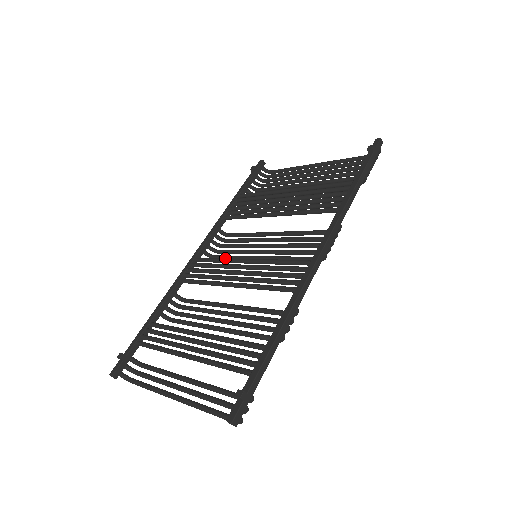
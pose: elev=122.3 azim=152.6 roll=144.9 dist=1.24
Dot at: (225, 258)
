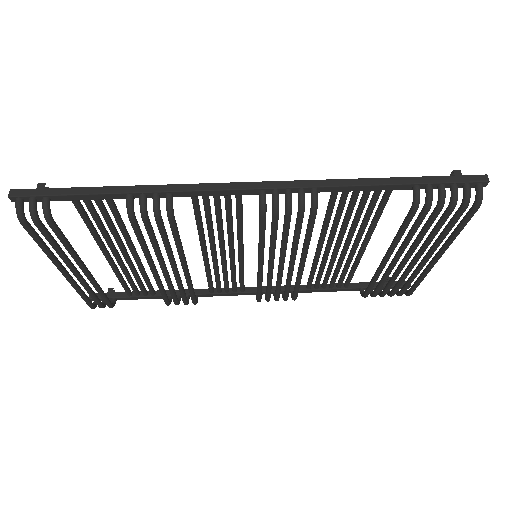
Dot at: occluded
